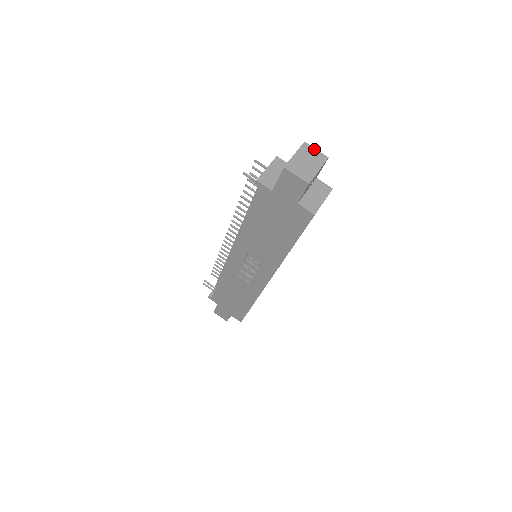
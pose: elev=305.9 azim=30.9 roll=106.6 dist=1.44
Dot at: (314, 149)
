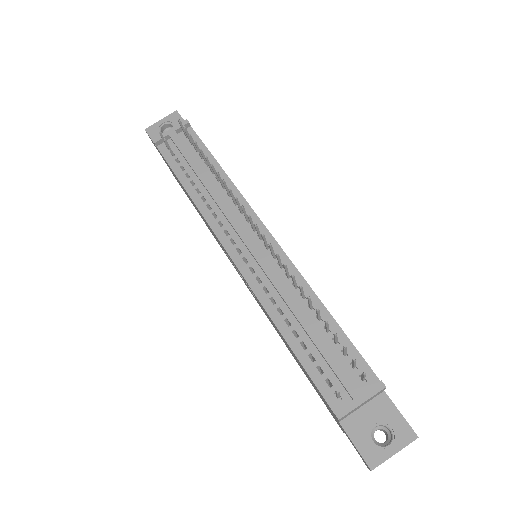
Dot at: occluded
